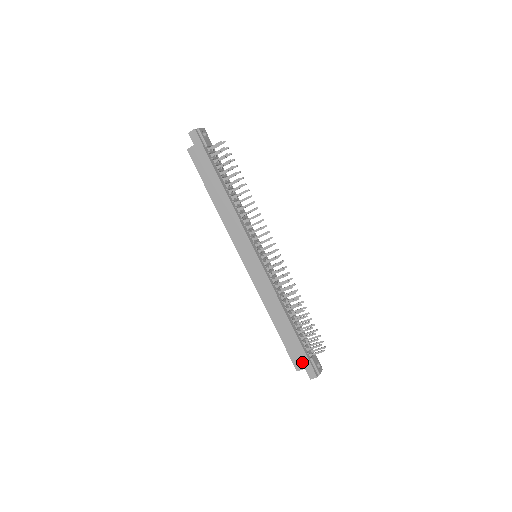
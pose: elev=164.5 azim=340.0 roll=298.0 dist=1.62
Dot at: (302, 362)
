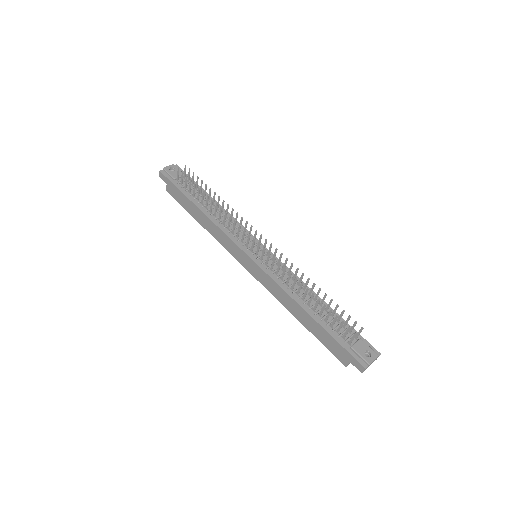
Dot at: (343, 355)
